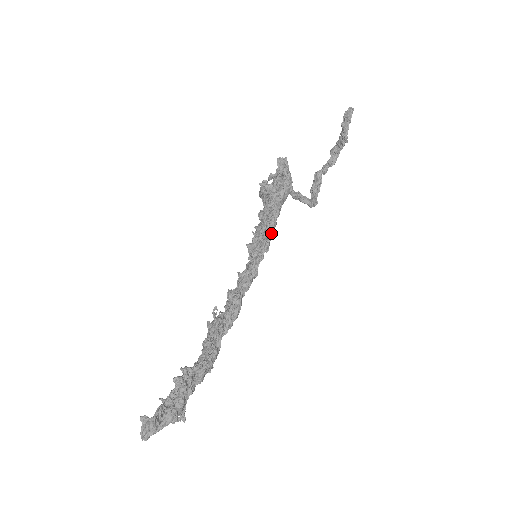
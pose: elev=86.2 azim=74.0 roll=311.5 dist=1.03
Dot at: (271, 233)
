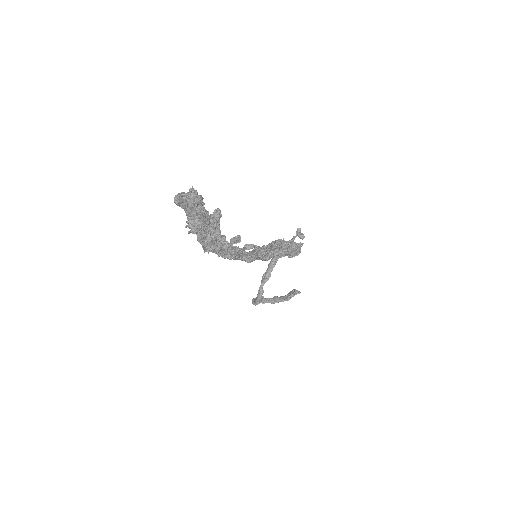
Dot at: (280, 253)
